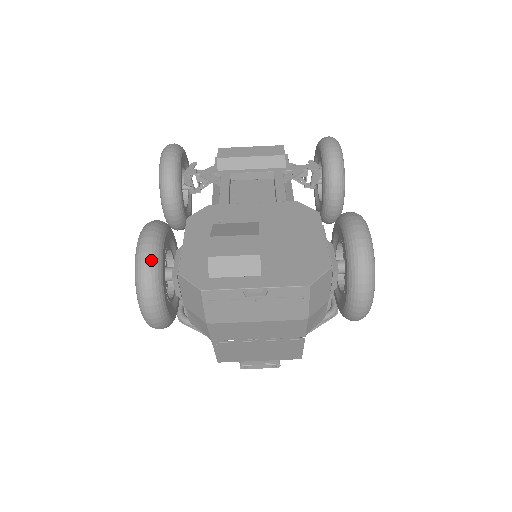
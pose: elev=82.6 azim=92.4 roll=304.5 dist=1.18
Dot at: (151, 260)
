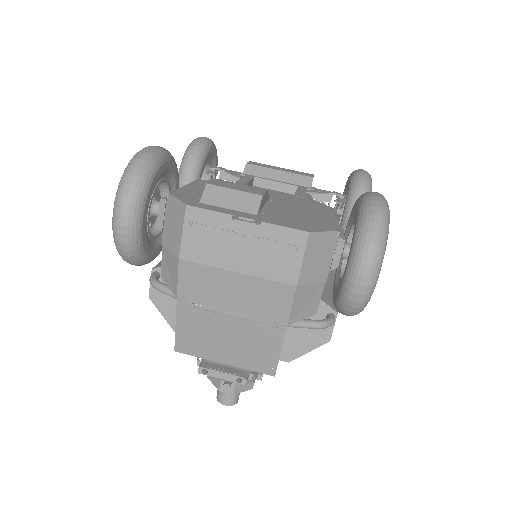
Dot at: (146, 161)
